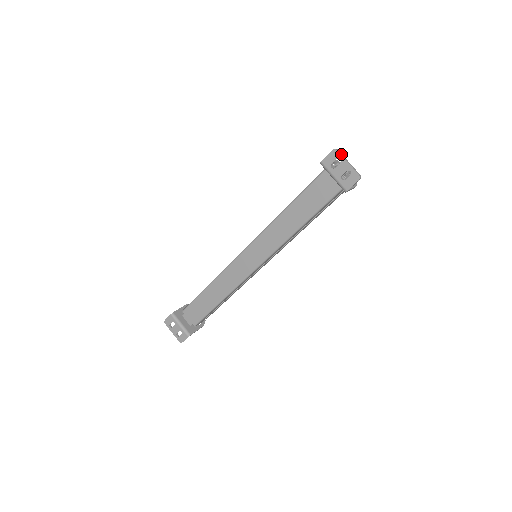
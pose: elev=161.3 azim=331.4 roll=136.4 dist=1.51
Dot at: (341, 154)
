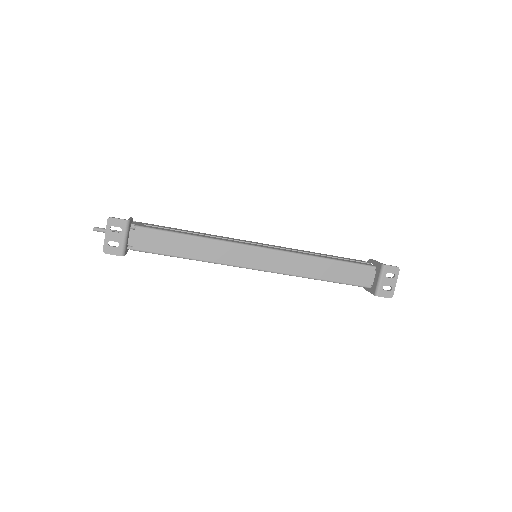
Dot at: (398, 274)
